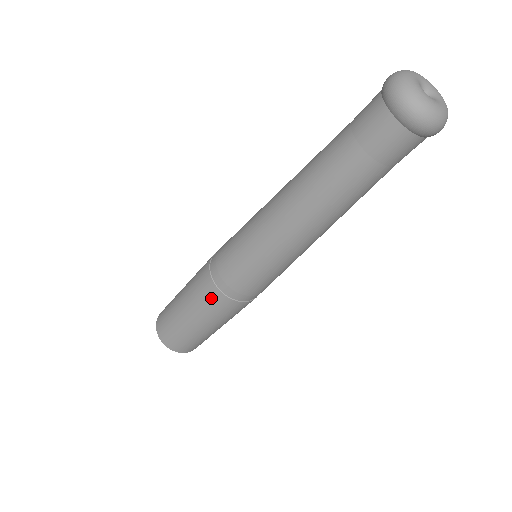
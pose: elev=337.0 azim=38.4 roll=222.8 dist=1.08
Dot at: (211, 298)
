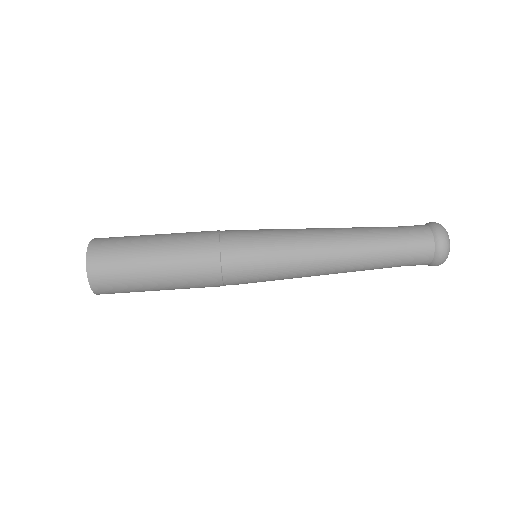
Dot at: (206, 283)
